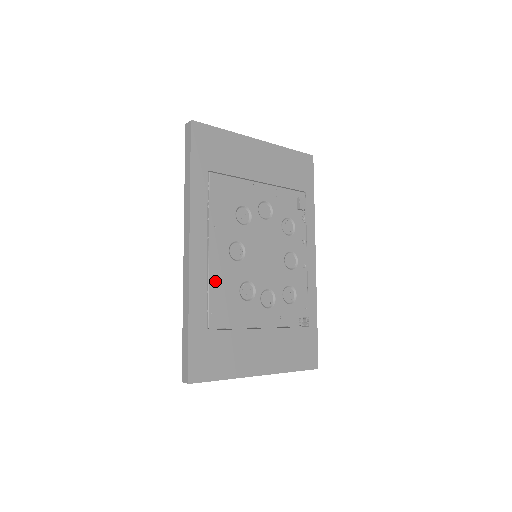
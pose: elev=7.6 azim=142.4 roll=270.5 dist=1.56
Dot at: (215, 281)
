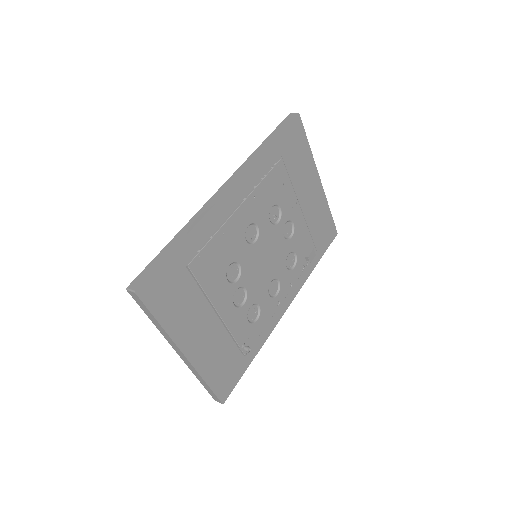
Dot at: (223, 235)
